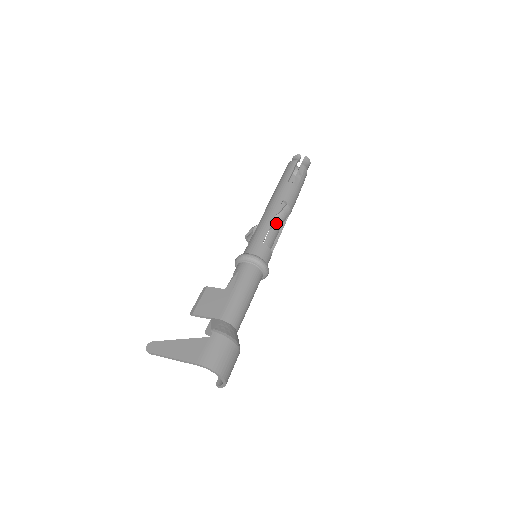
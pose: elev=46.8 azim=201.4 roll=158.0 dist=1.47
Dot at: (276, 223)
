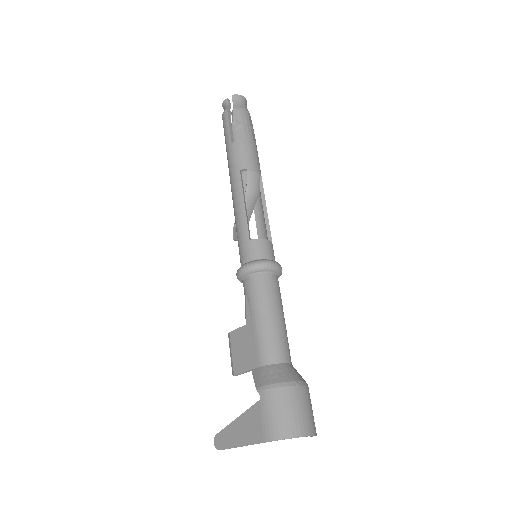
Dot at: (253, 200)
